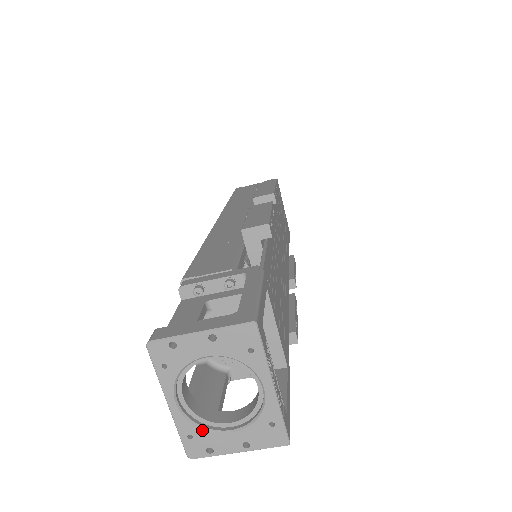
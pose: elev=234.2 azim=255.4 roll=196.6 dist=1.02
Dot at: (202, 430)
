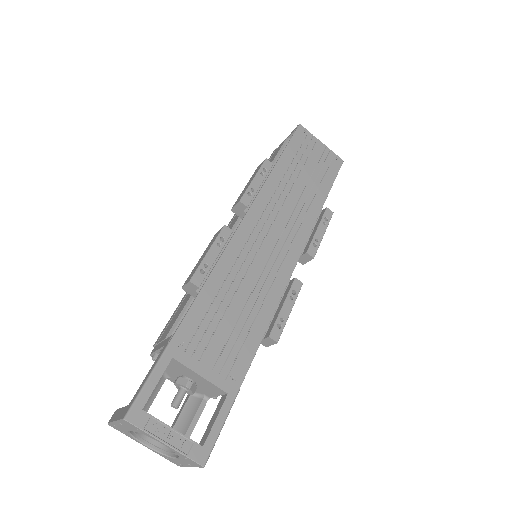
Dot at: (167, 457)
